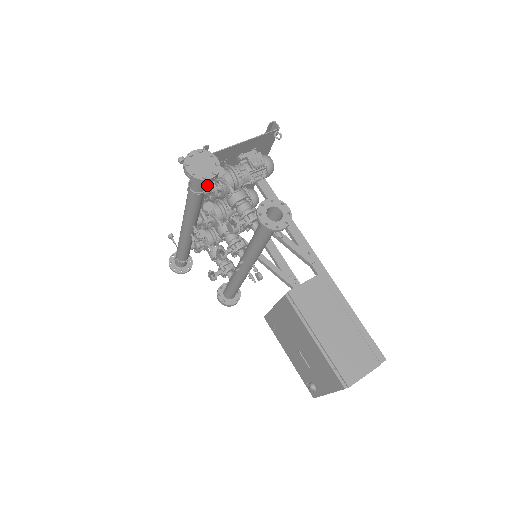
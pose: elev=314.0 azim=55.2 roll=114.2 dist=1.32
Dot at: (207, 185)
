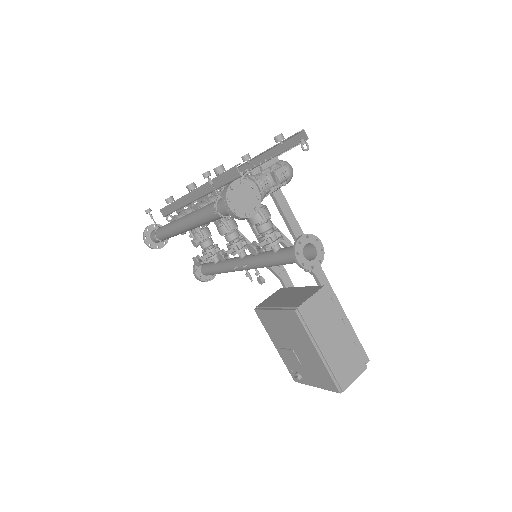
Dot at: occluded
